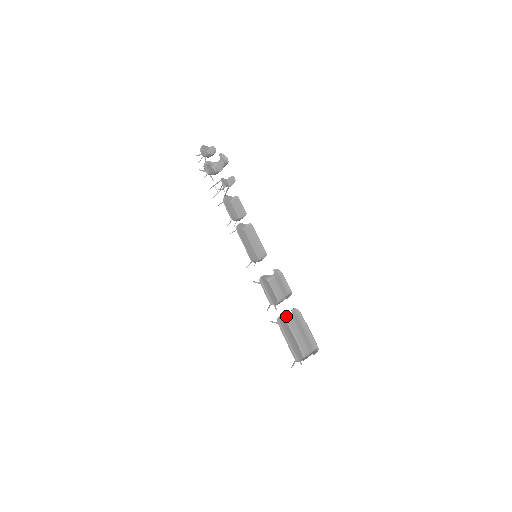
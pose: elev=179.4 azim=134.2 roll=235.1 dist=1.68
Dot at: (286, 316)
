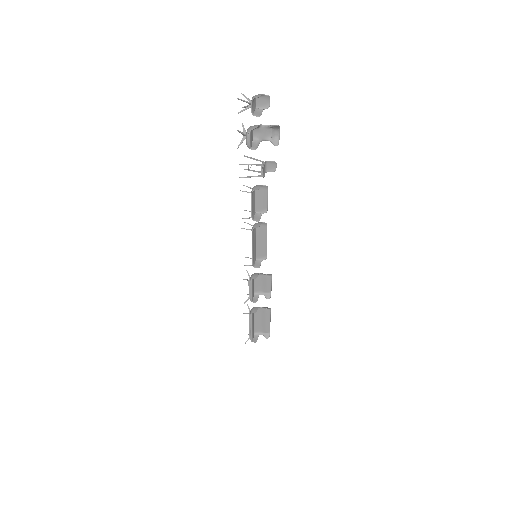
Dot at: (257, 308)
